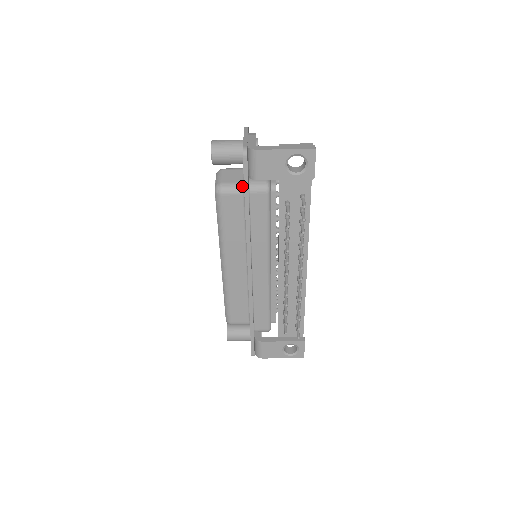
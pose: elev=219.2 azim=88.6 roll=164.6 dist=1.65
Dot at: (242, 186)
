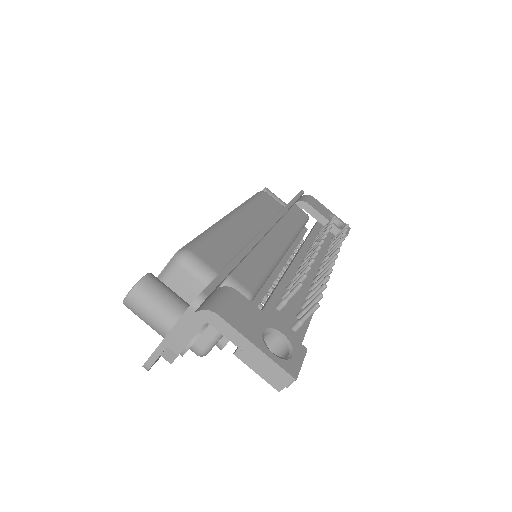
Dot at: occluded
